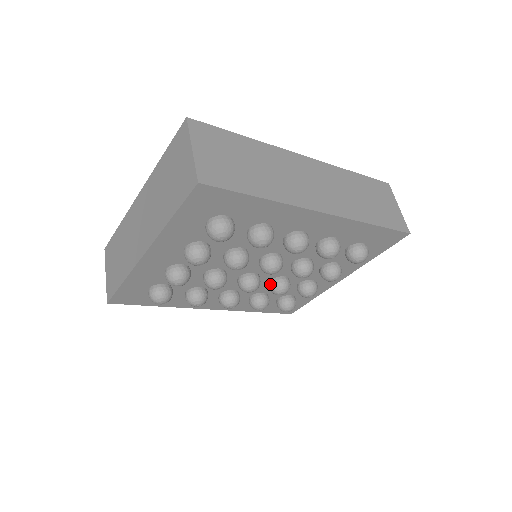
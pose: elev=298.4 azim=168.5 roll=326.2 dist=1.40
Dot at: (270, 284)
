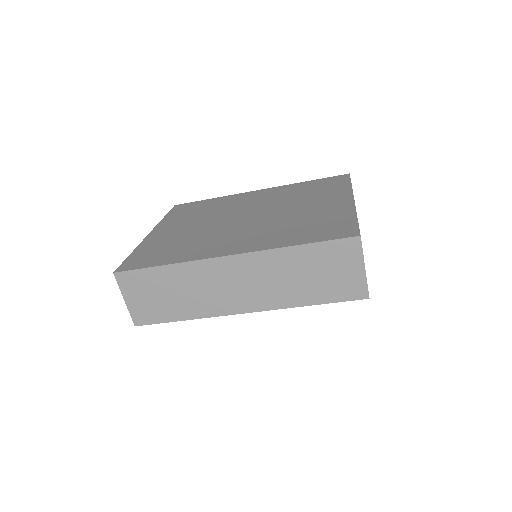
Dot at: occluded
